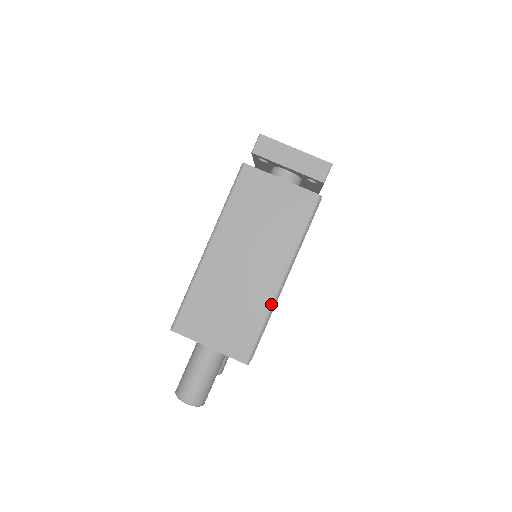
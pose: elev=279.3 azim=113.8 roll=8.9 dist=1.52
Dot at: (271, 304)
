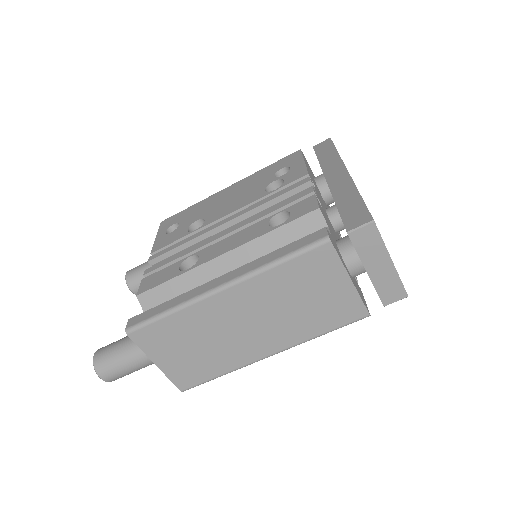
Dot at: (243, 366)
